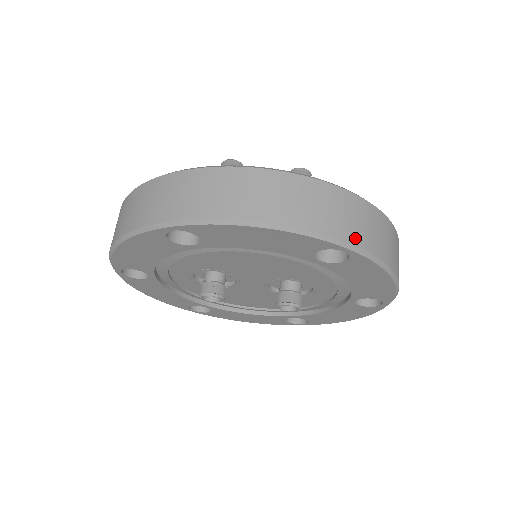
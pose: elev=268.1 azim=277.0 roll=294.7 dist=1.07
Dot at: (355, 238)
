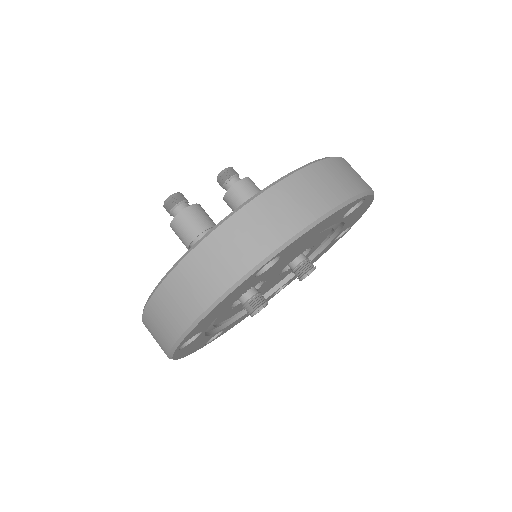
Dot at: (365, 185)
